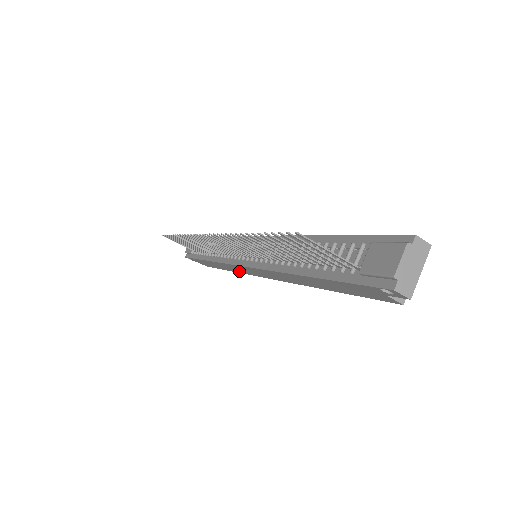
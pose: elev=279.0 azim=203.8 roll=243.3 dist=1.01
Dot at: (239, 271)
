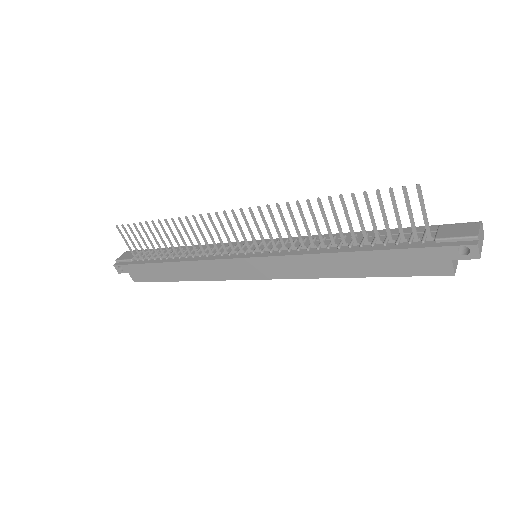
Dot at: (212, 276)
